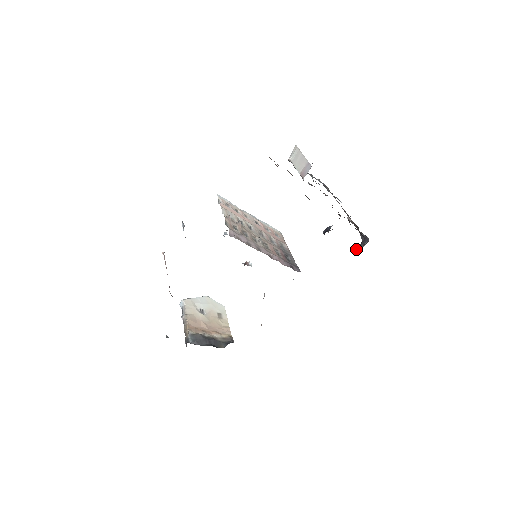
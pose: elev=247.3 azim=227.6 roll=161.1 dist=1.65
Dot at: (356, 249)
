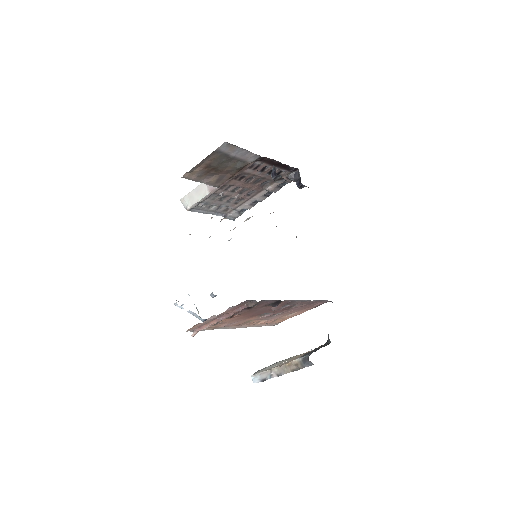
Dot at: (298, 183)
